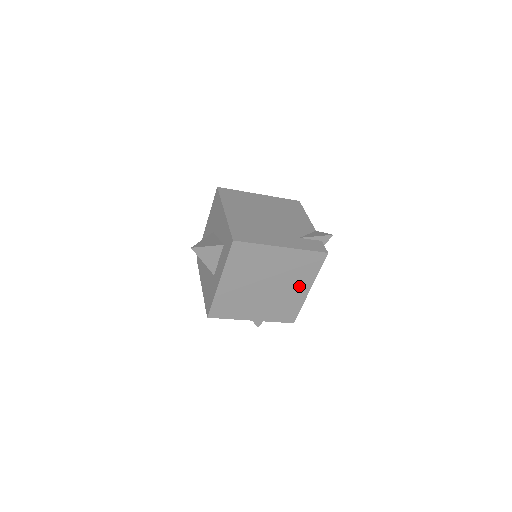
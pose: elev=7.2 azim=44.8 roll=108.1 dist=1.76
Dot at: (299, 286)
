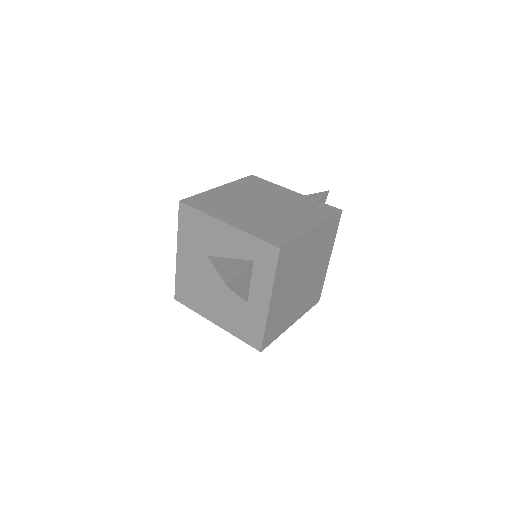
Dot at: (323, 260)
